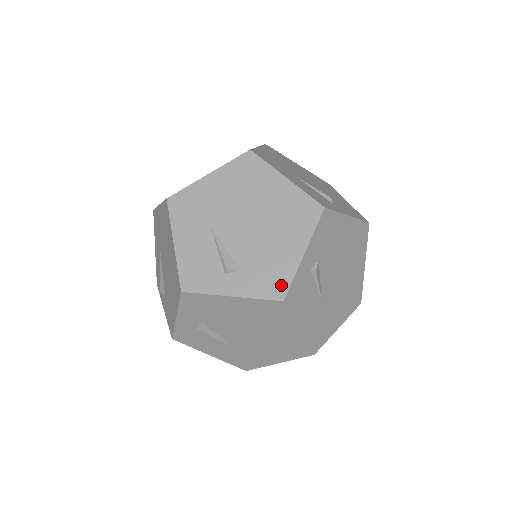
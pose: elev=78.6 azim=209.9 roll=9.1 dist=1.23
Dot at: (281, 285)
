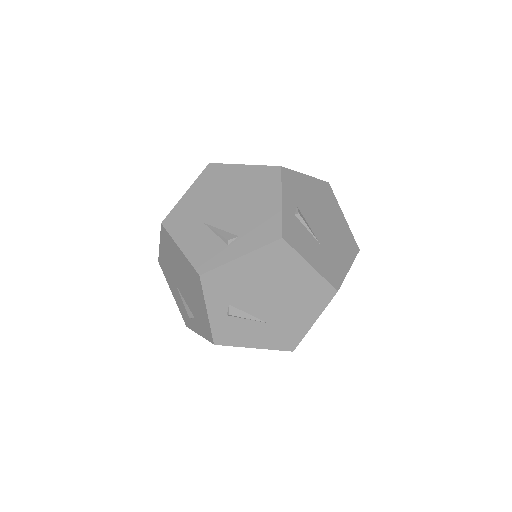
Dot at: (275, 229)
